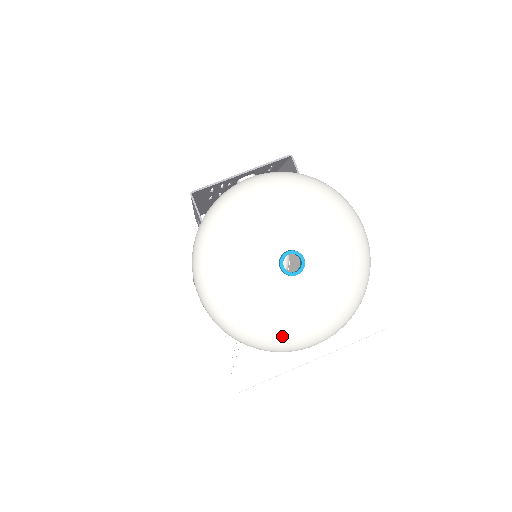
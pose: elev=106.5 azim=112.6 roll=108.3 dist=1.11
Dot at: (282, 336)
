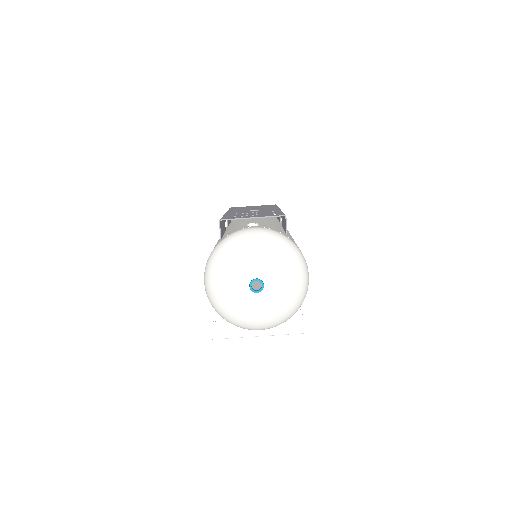
Dot at: (241, 320)
